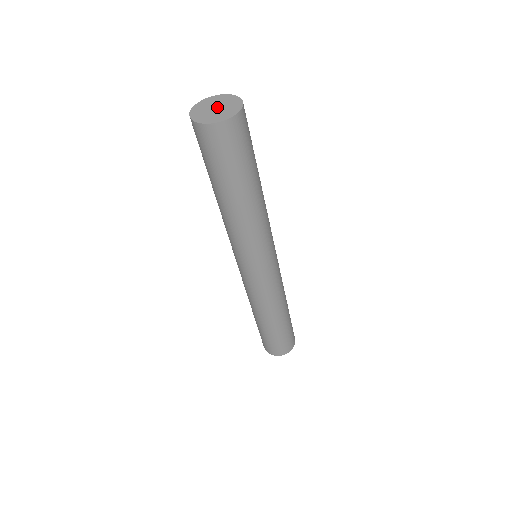
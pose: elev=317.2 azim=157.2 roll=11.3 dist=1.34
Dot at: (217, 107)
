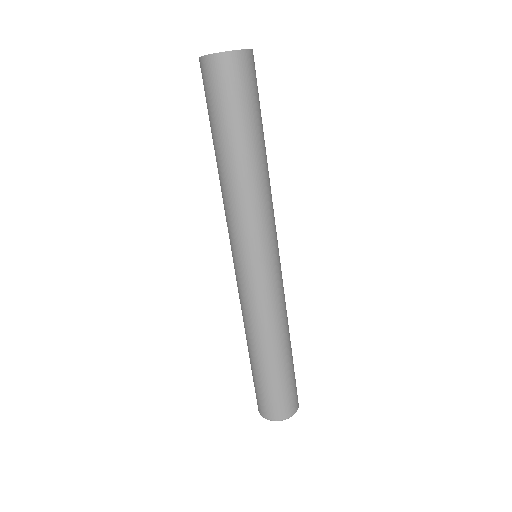
Dot at: occluded
